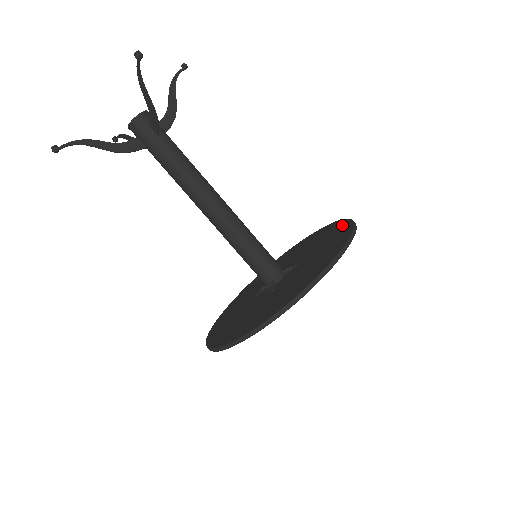
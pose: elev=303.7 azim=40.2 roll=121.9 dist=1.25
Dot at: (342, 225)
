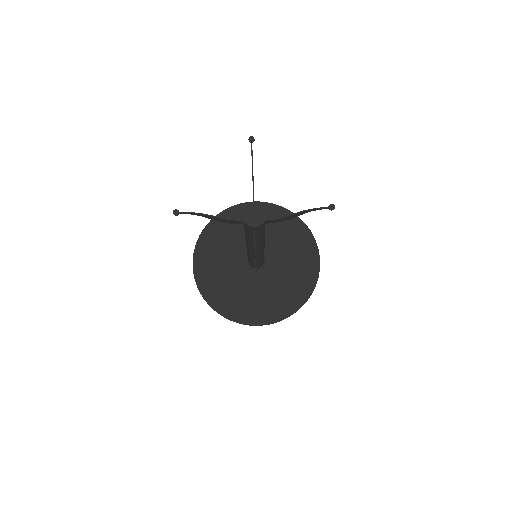
Dot at: (307, 287)
